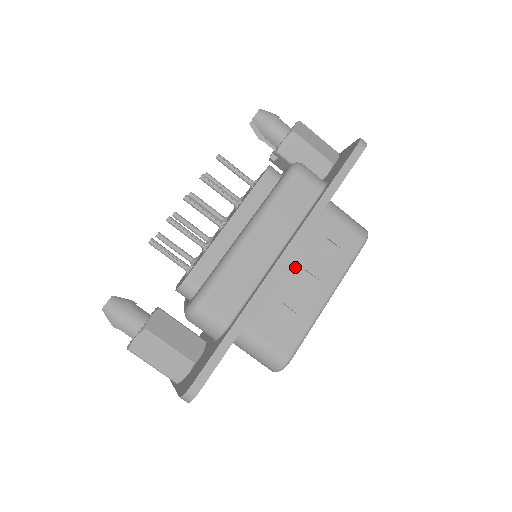
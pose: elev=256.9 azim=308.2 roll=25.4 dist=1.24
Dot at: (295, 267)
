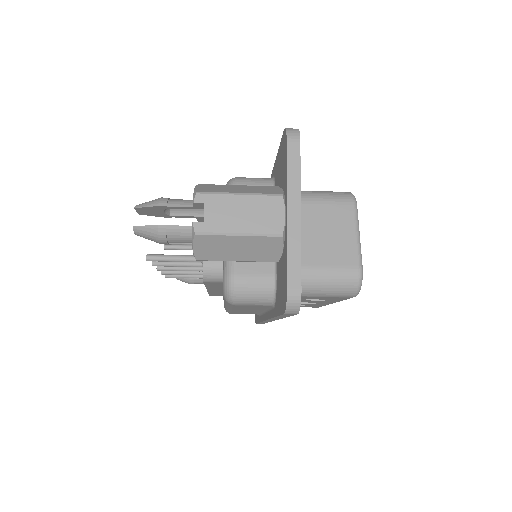
Dot at: occluded
